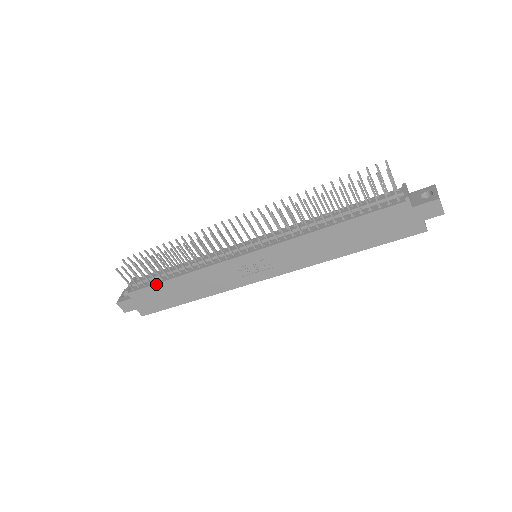
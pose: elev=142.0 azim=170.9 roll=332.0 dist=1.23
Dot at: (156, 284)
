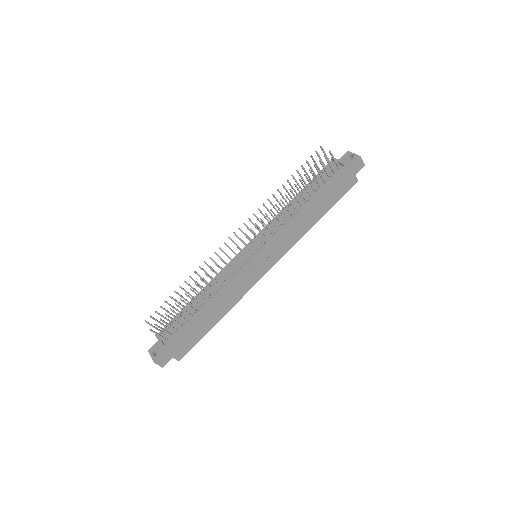
Dot at: (188, 323)
